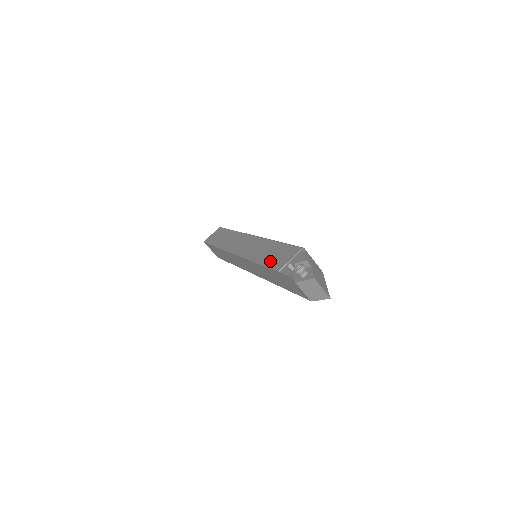
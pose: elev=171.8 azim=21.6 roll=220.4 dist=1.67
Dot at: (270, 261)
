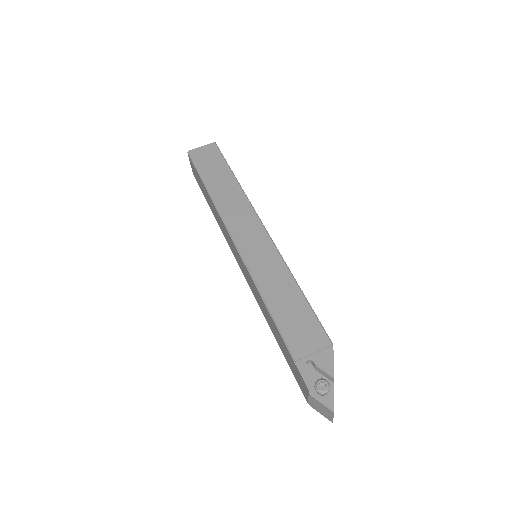
Dot at: (285, 324)
